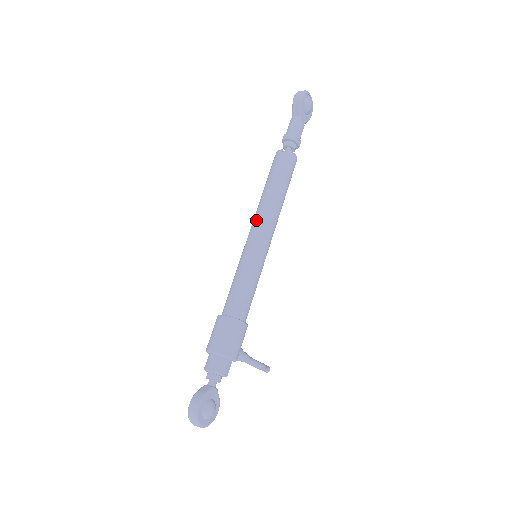
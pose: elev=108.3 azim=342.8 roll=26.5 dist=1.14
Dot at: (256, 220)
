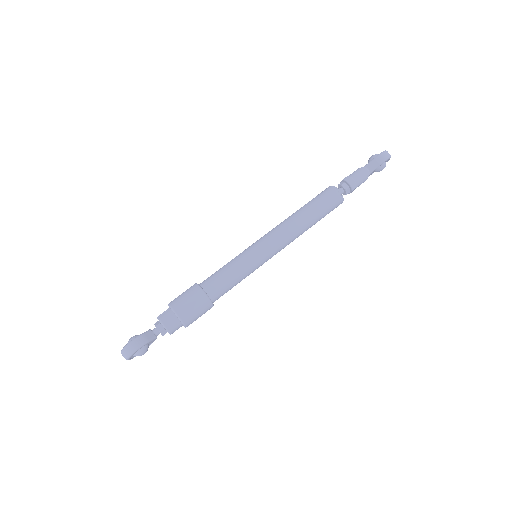
Dot at: (280, 232)
